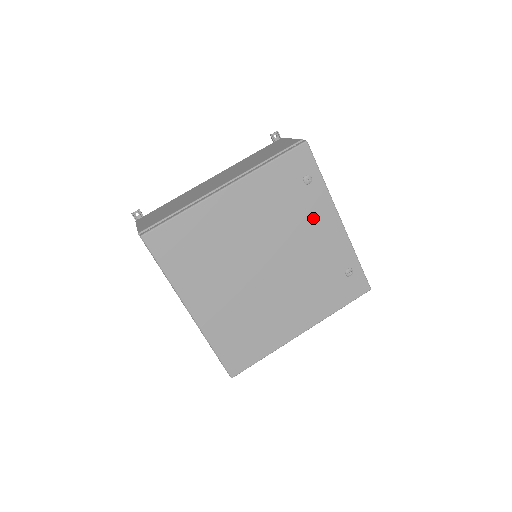
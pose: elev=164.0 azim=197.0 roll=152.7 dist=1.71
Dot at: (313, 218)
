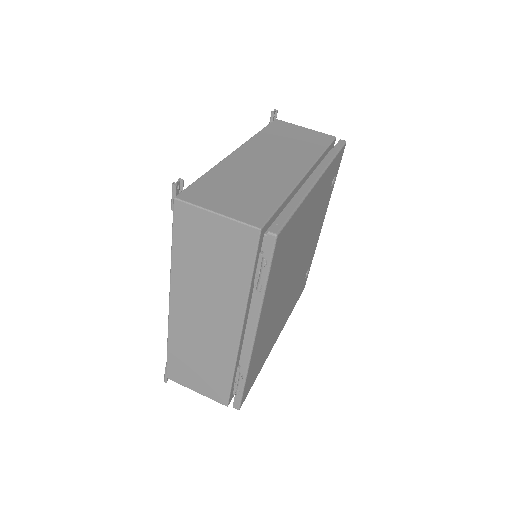
Dot at: (320, 220)
